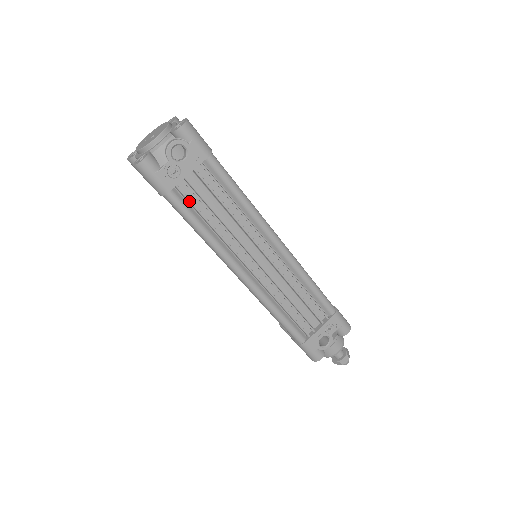
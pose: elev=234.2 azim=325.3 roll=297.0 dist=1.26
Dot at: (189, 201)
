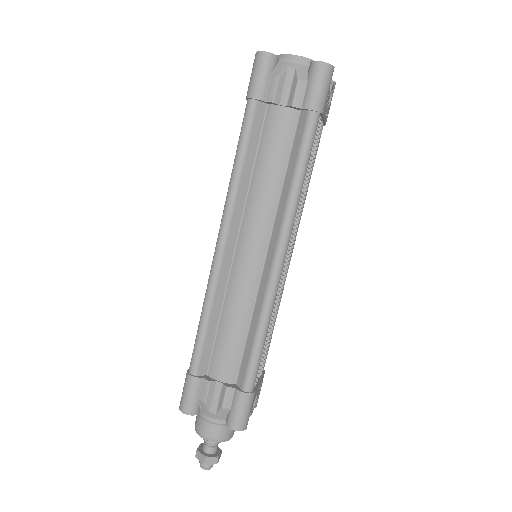
Dot at: (315, 140)
